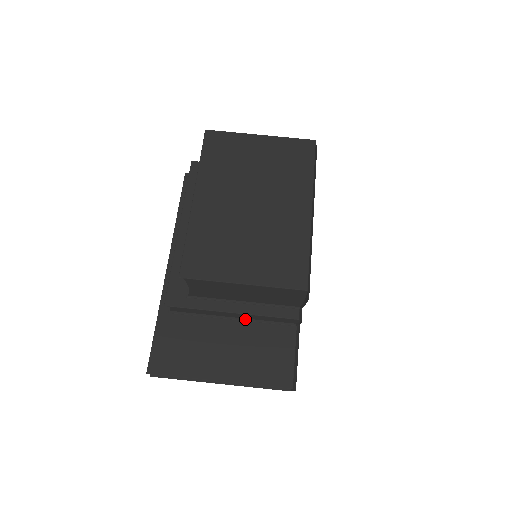
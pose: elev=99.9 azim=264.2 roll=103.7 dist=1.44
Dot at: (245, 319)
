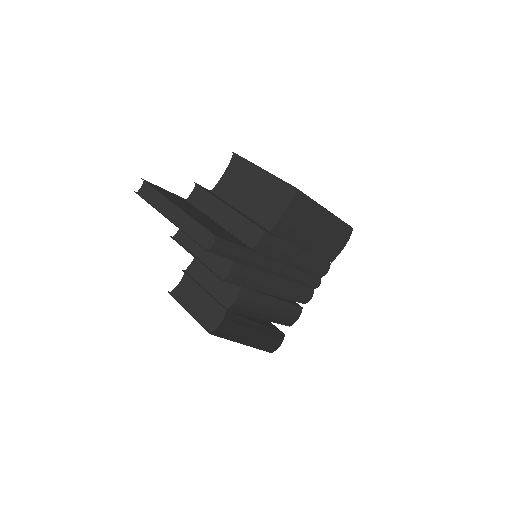
Dot at: (223, 227)
